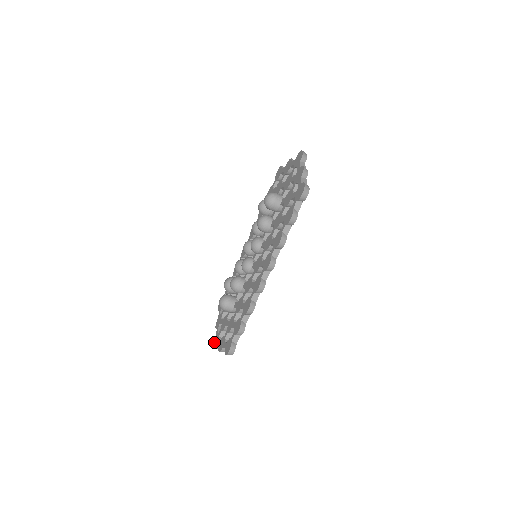
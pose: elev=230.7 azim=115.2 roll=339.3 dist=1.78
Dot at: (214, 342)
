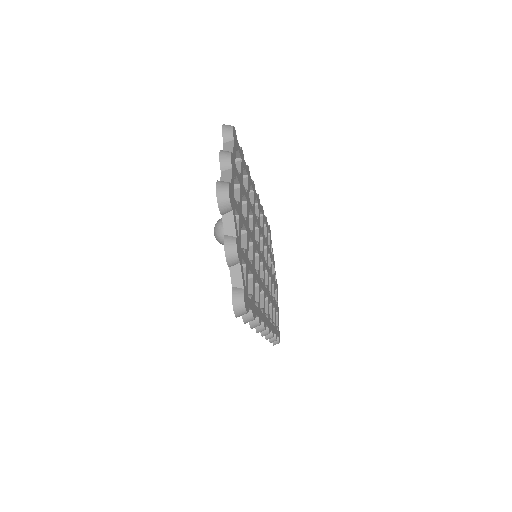
Dot at: occluded
